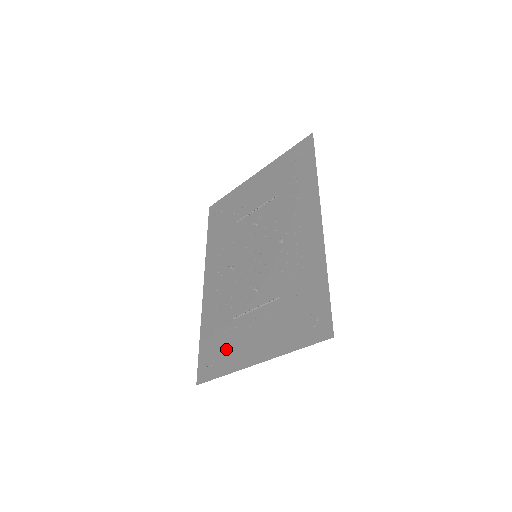
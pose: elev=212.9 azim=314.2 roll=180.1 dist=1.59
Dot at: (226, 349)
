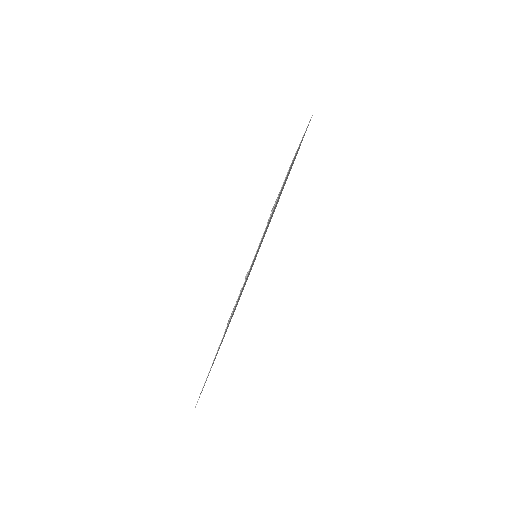
Dot at: occluded
